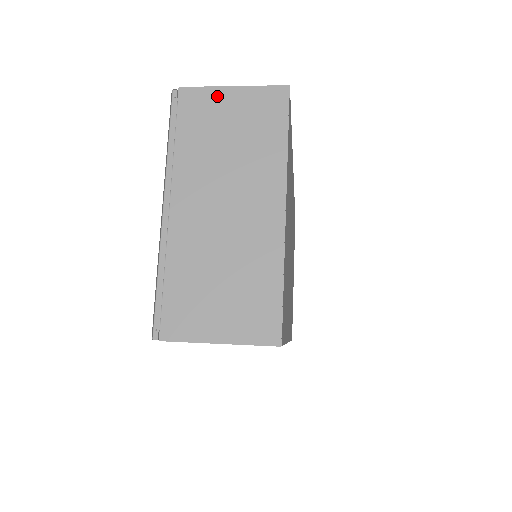
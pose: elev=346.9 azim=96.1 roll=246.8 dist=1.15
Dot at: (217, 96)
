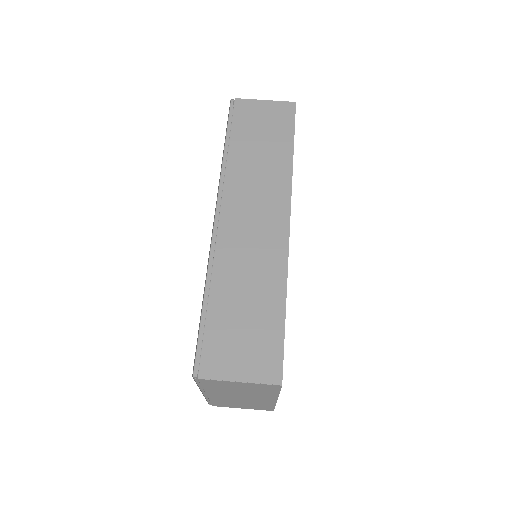
Dot at: (228, 383)
